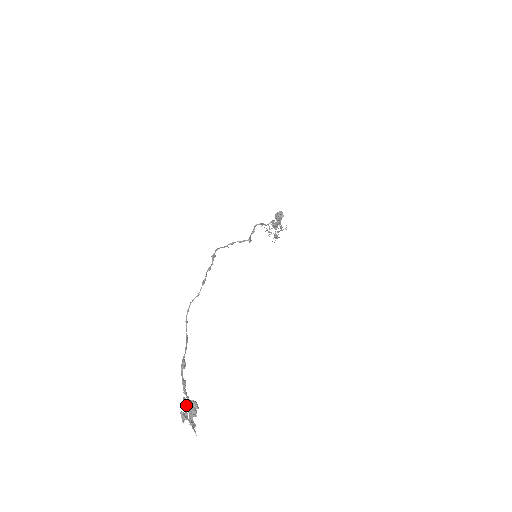
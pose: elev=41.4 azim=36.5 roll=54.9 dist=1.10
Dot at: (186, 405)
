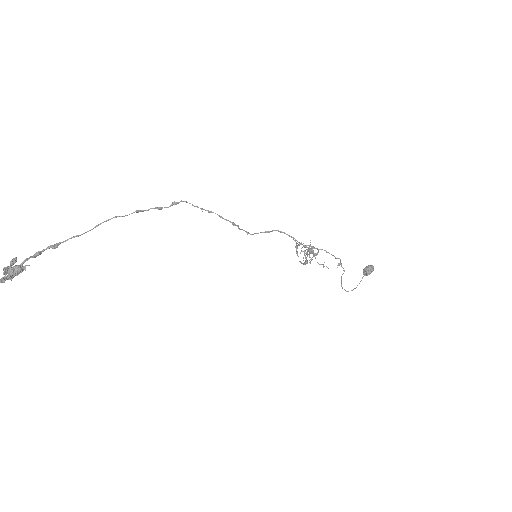
Dot at: (11, 262)
